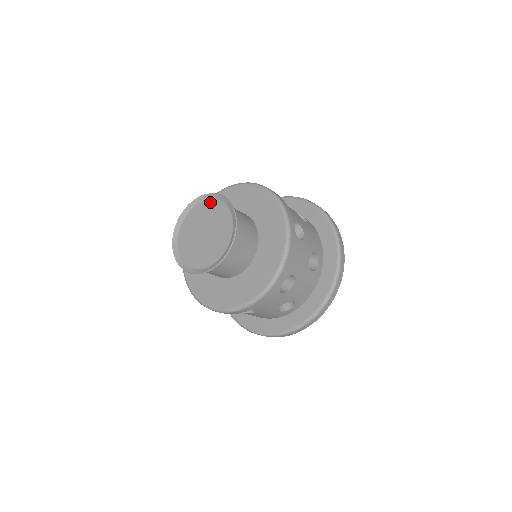
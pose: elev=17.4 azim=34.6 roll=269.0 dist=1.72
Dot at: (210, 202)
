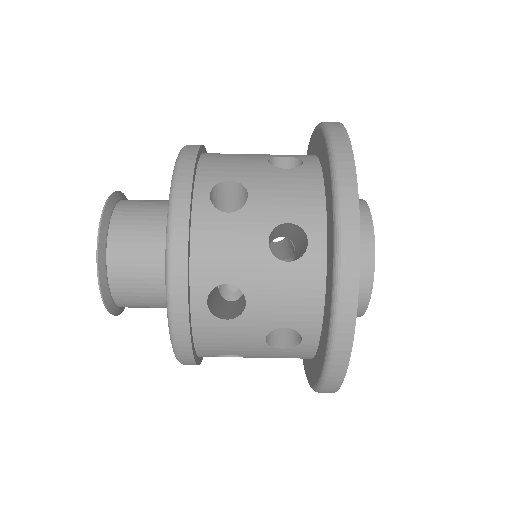
Dot at: occluded
